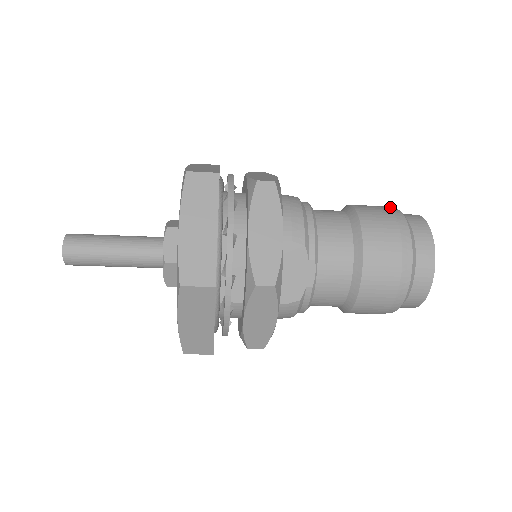
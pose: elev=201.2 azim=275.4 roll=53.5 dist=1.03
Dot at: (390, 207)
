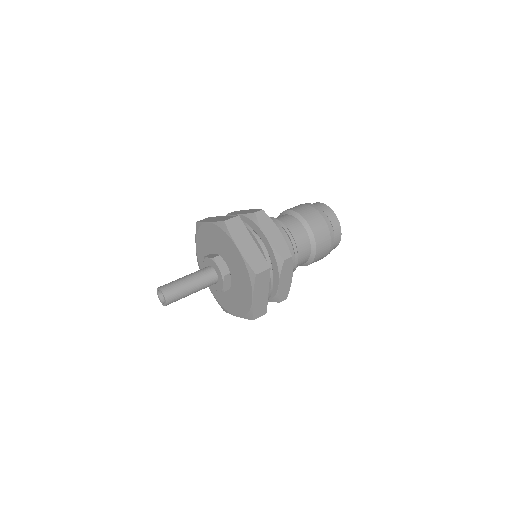
Dot at: (324, 216)
